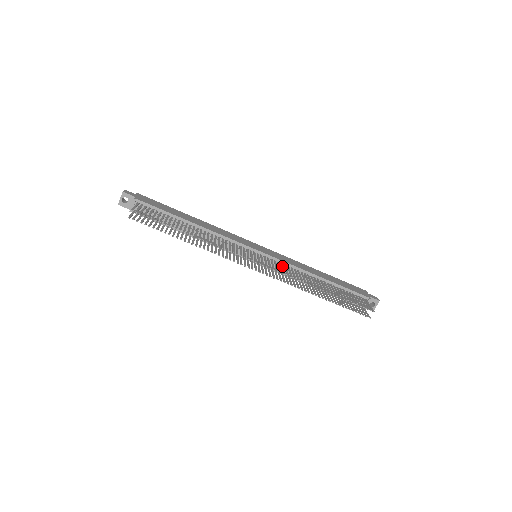
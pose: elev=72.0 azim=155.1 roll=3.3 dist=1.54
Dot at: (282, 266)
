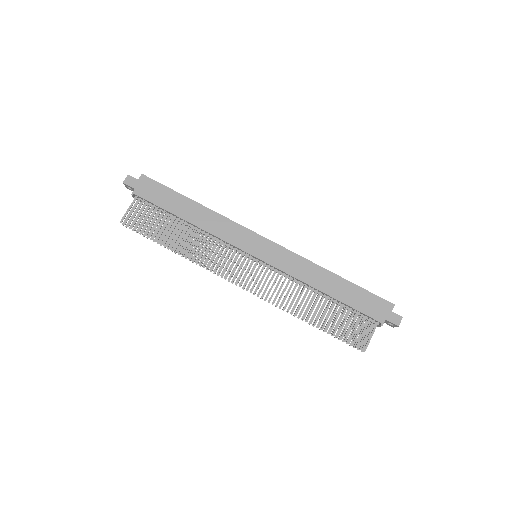
Dot at: (275, 279)
